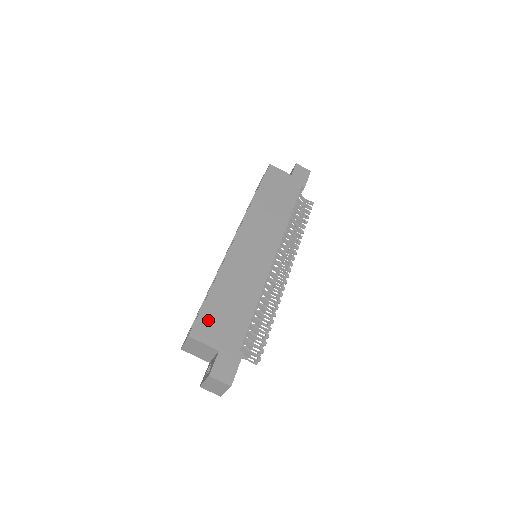
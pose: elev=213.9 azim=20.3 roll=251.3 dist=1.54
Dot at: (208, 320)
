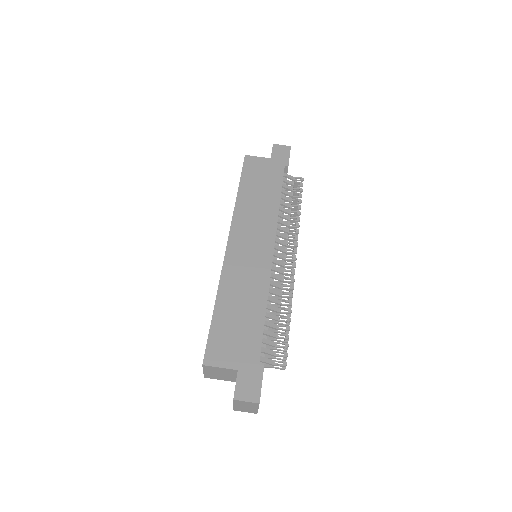
Dot at: (219, 342)
